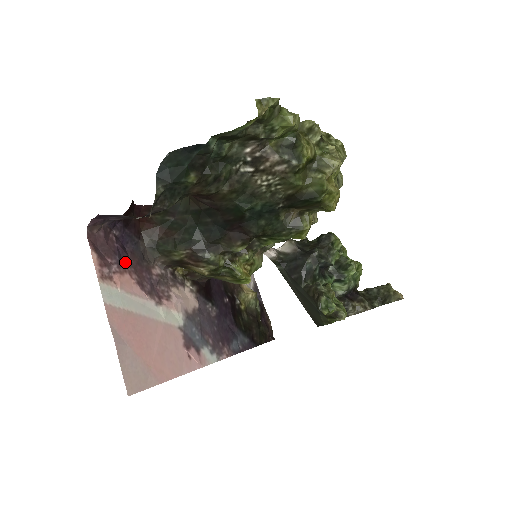
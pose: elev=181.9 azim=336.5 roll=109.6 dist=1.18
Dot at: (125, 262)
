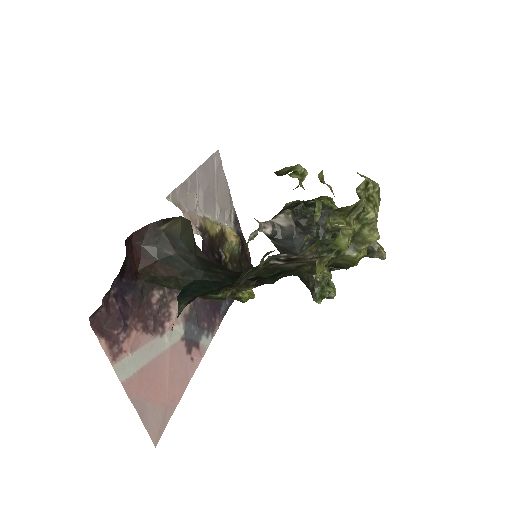
Dot at: (129, 318)
